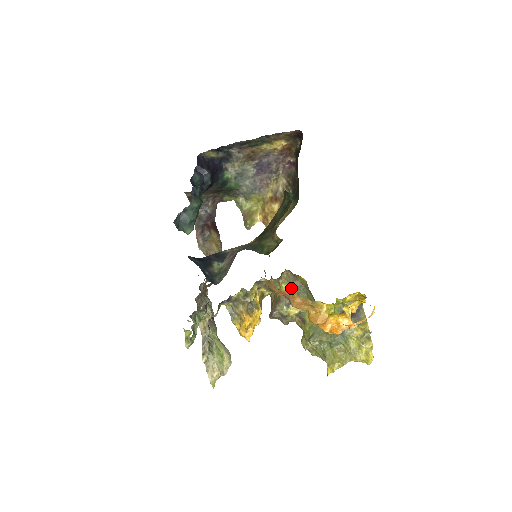
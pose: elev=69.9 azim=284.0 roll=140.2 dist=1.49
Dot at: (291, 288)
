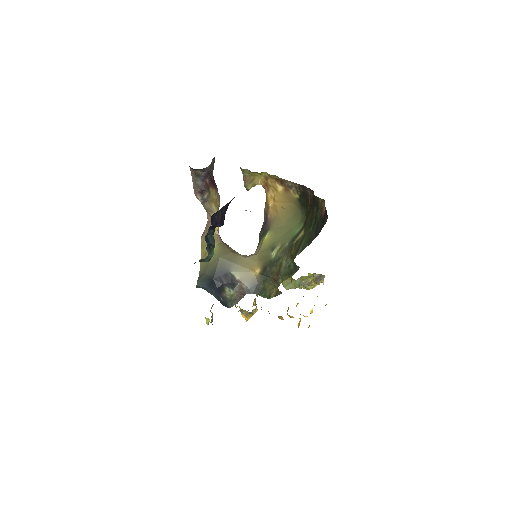
Dot at: occluded
